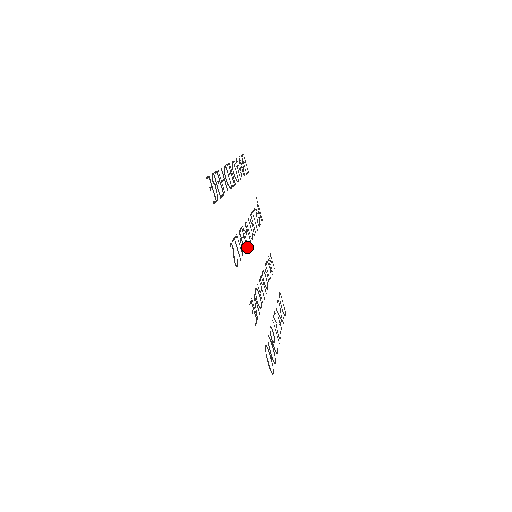
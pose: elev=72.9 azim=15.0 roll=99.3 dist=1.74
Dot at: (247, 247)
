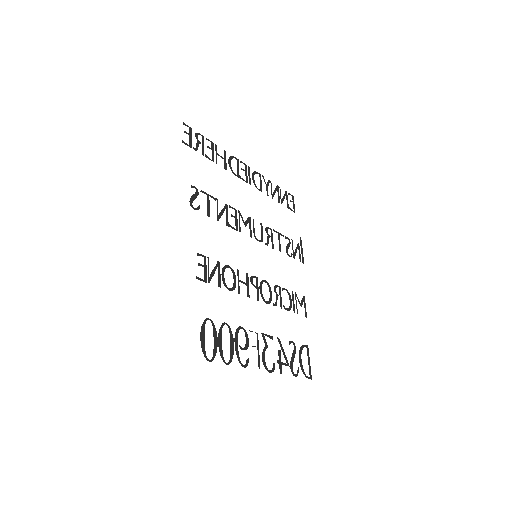
Dot at: (237, 230)
